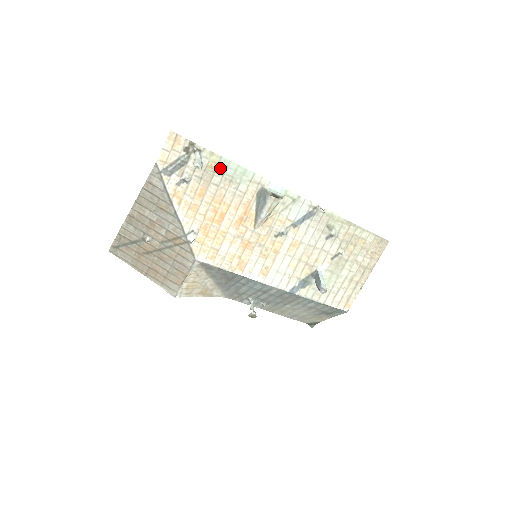
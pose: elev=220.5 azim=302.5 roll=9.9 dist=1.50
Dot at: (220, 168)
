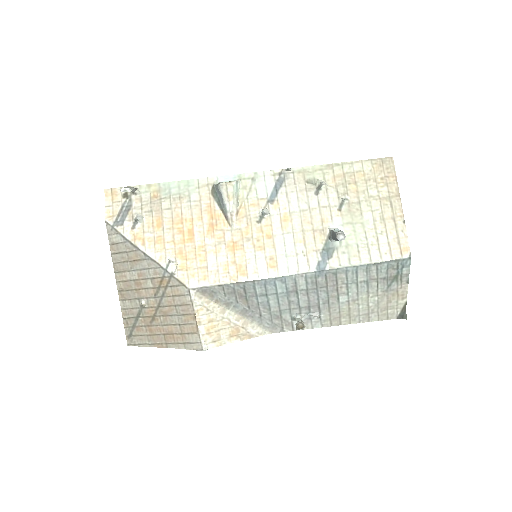
Dot at: (164, 193)
